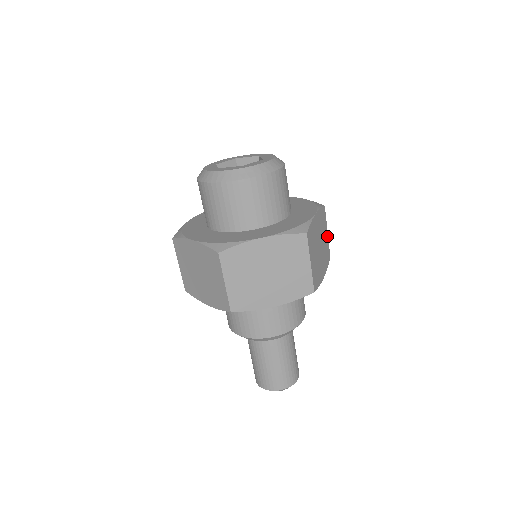
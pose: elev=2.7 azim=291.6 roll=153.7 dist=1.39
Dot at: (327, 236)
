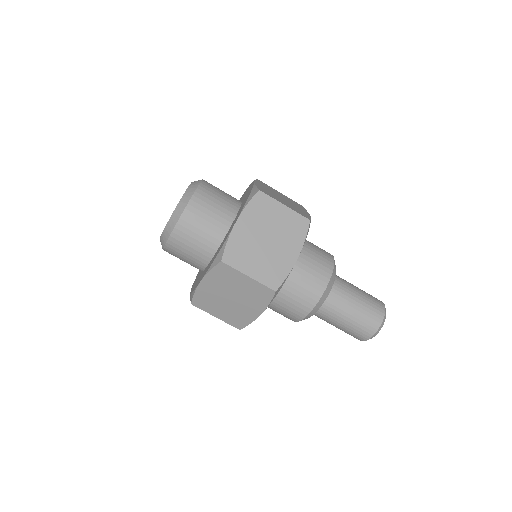
Dot at: (286, 209)
